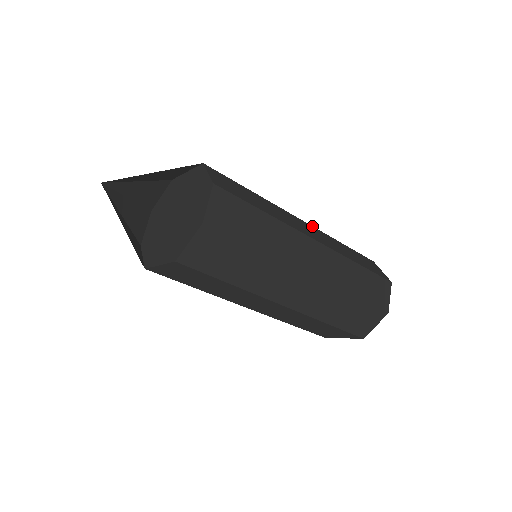
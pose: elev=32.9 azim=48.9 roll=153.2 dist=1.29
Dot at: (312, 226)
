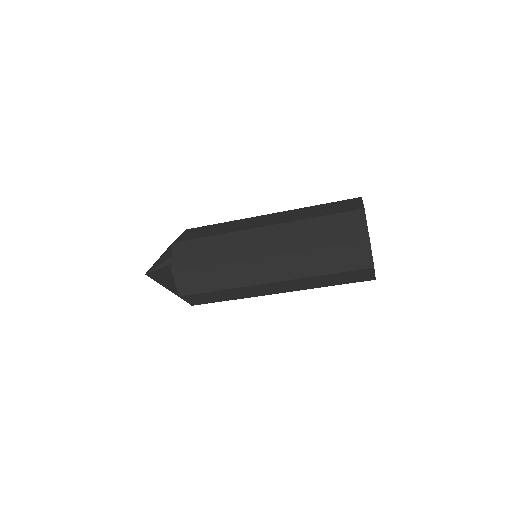
Dot at: (276, 225)
